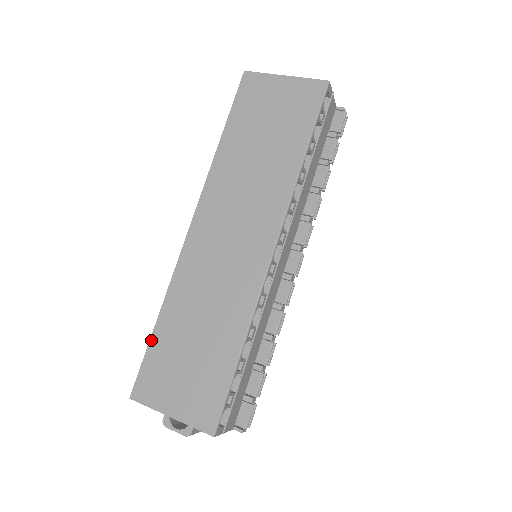
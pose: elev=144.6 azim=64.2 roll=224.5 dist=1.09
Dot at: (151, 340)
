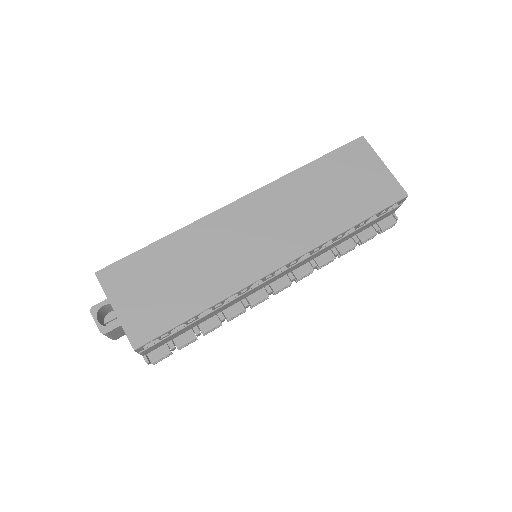
Dot at: (146, 248)
